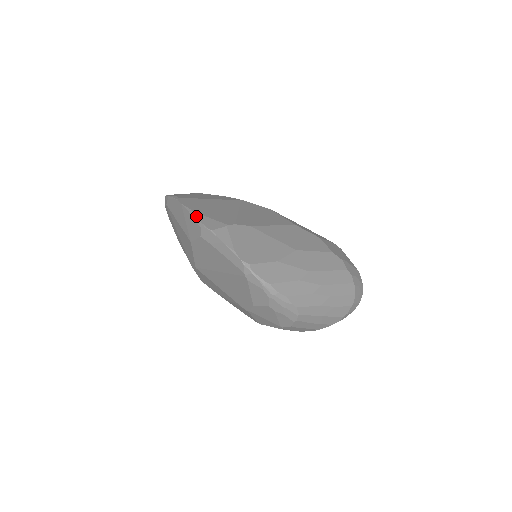
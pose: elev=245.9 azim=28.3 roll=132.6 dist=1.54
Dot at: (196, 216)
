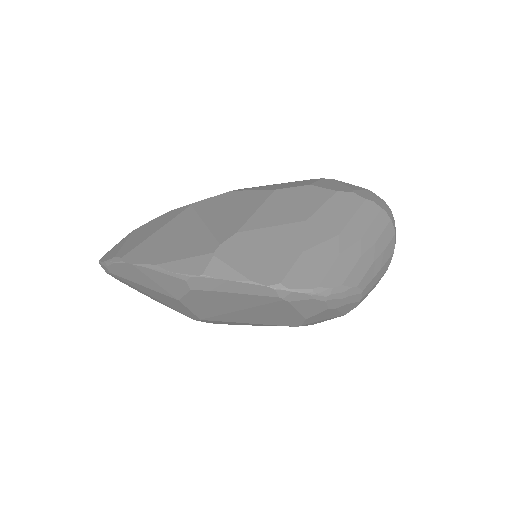
Dot at: (165, 269)
